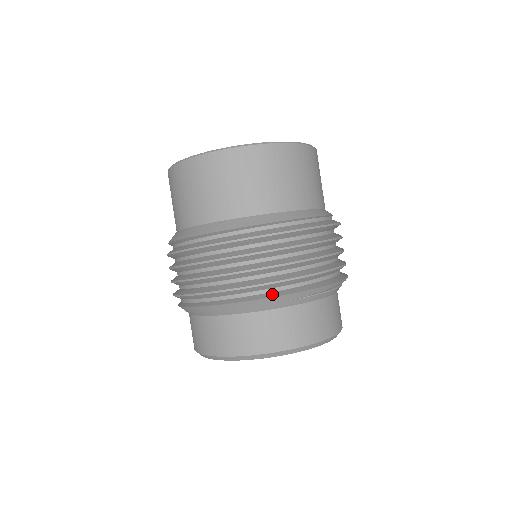
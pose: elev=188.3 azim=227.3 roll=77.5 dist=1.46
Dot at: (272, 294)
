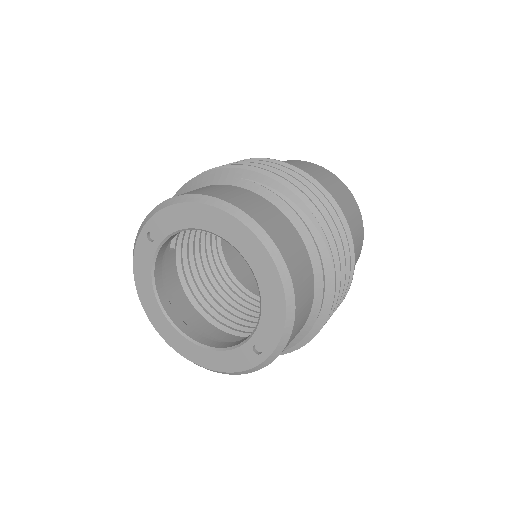
Dot at: (231, 171)
